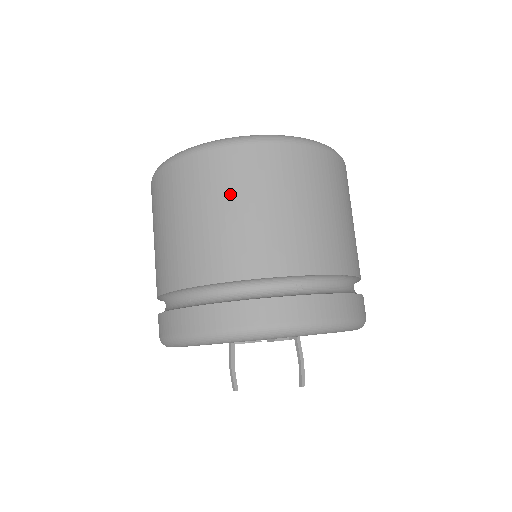
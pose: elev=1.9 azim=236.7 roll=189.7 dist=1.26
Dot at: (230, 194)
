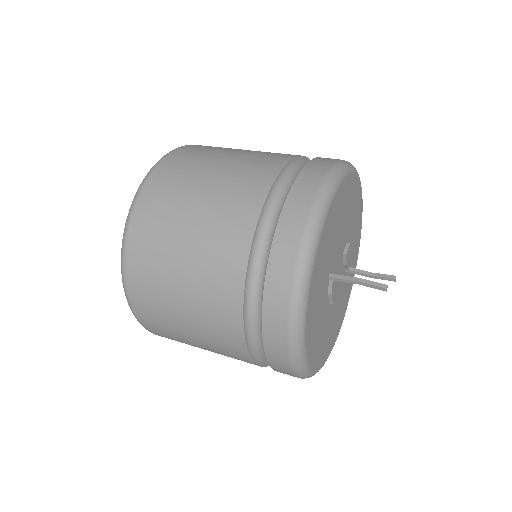
Dot at: occluded
